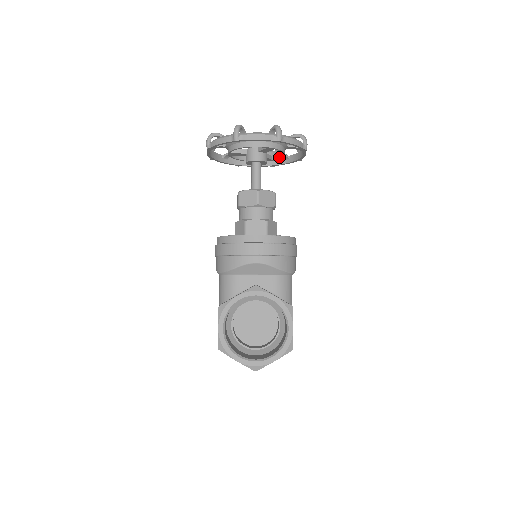
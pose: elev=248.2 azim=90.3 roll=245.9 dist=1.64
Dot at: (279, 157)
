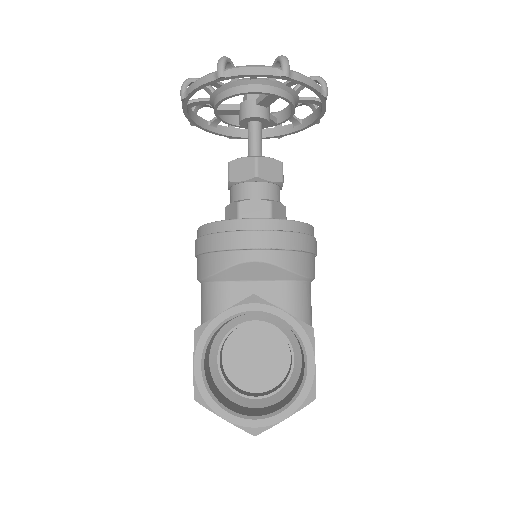
Dot at: (287, 117)
